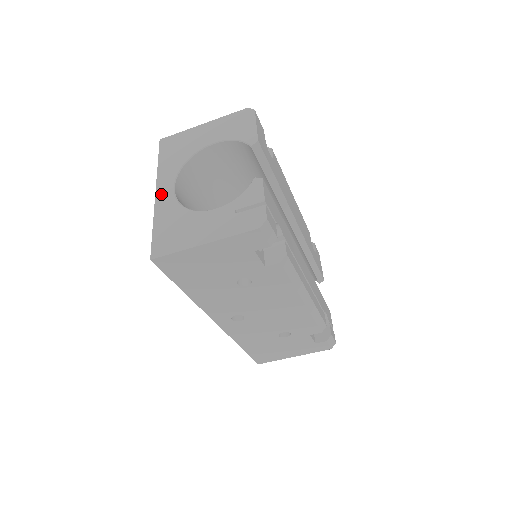
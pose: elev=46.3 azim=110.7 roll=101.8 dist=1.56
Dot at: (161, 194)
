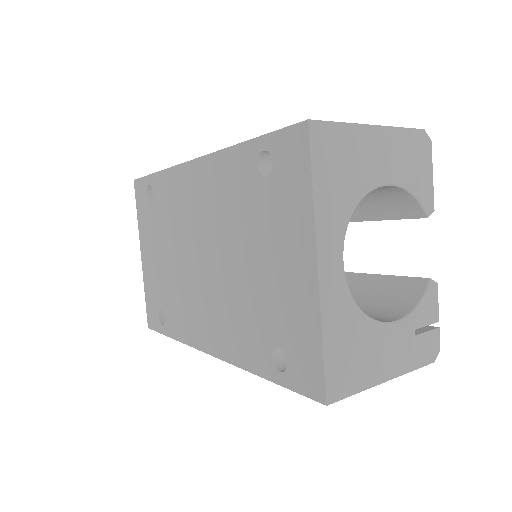
Dot at: (327, 272)
